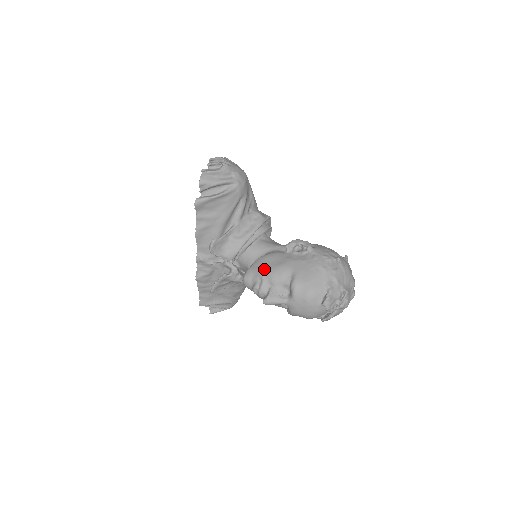
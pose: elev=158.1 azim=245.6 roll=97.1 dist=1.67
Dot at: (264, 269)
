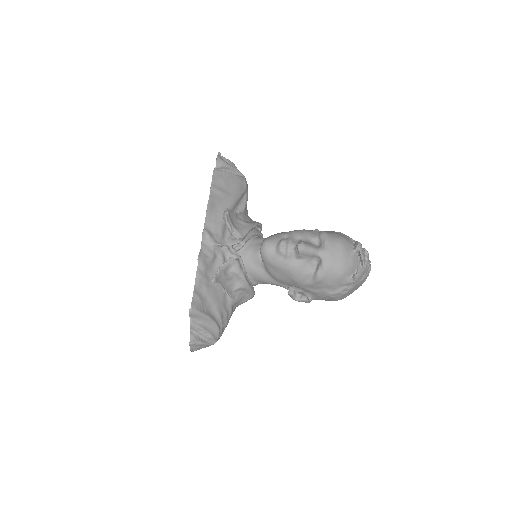
Dot at: (285, 232)
